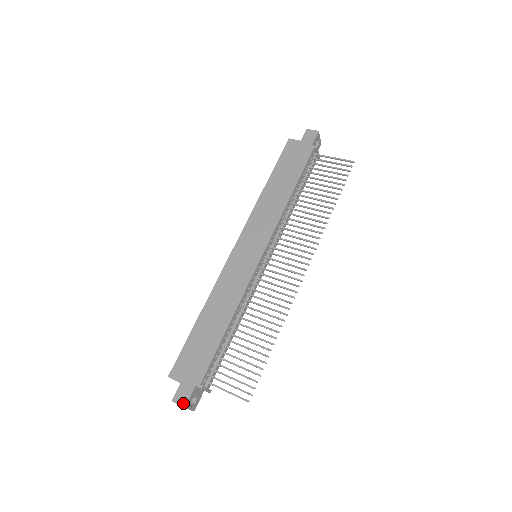
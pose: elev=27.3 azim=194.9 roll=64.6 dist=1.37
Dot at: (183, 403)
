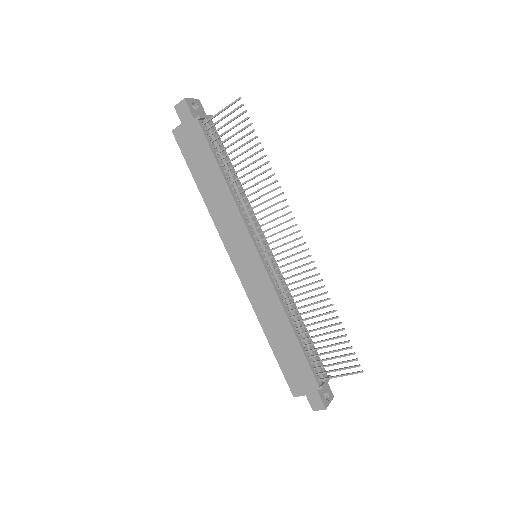
Dot at: (321, 407)
